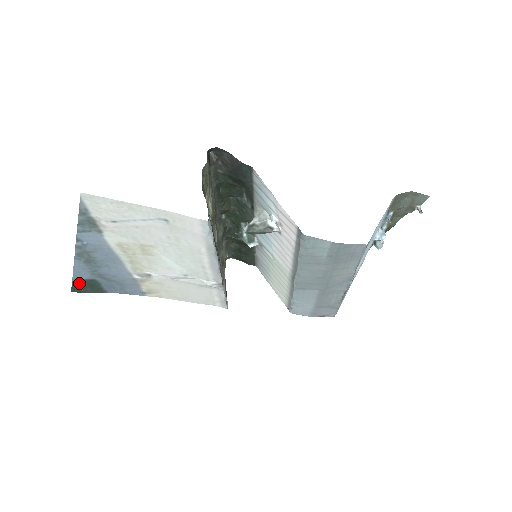
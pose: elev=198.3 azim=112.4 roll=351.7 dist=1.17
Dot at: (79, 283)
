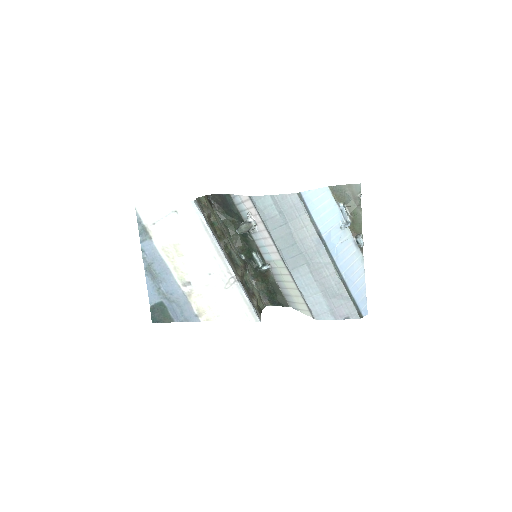
Dot at: (154, 309)
